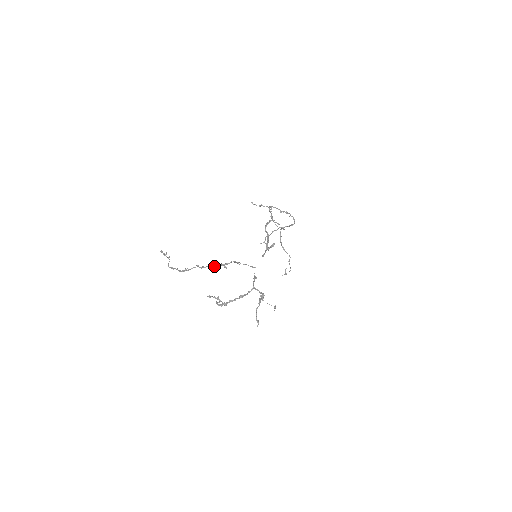
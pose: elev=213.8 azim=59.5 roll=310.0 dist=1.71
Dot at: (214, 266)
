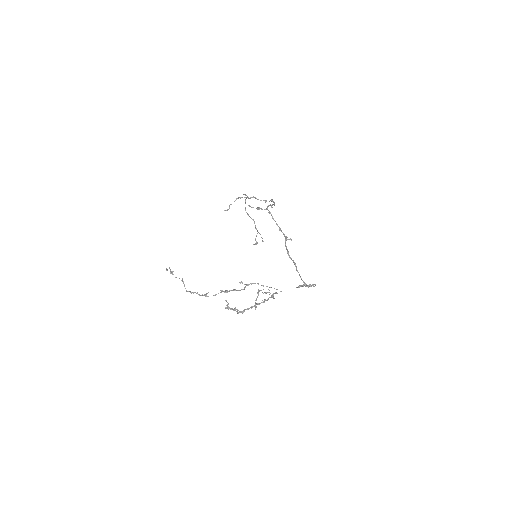
Dot at: (240, 290)
